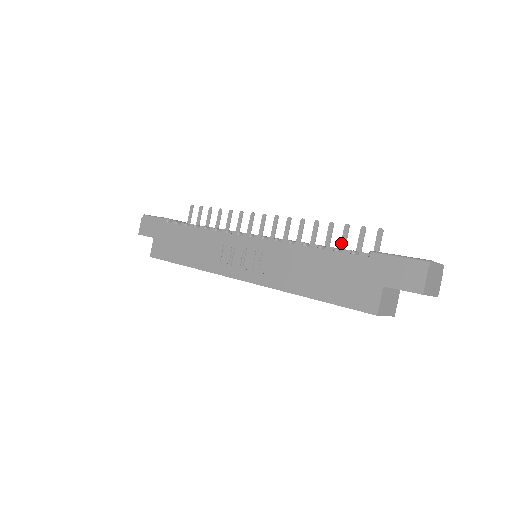
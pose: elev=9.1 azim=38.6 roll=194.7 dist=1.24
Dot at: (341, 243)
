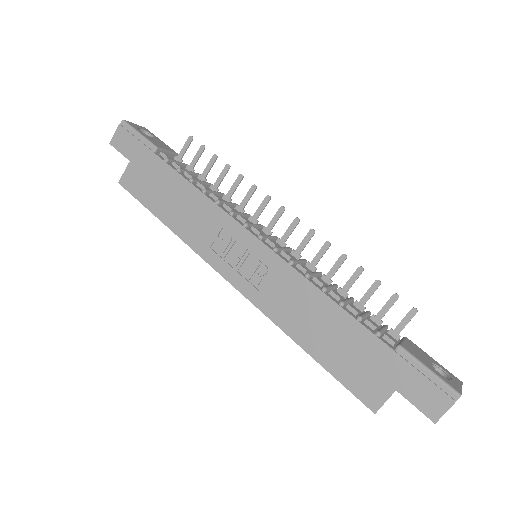
Dot at: (363, 297)
